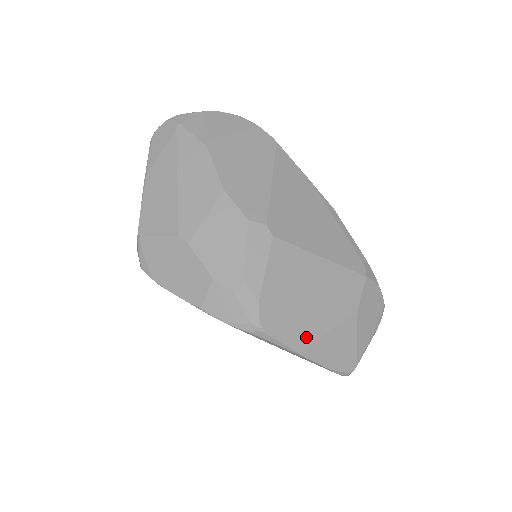
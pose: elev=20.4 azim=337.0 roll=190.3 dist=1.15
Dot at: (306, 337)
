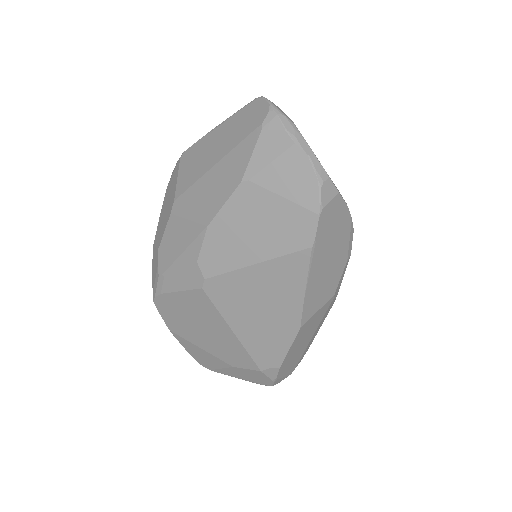
Dot at: (181, 332)
